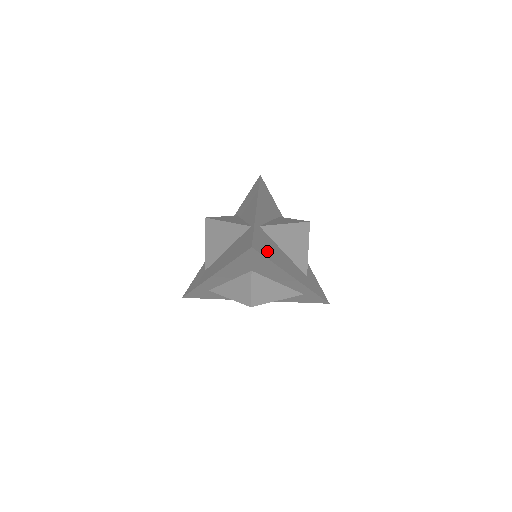
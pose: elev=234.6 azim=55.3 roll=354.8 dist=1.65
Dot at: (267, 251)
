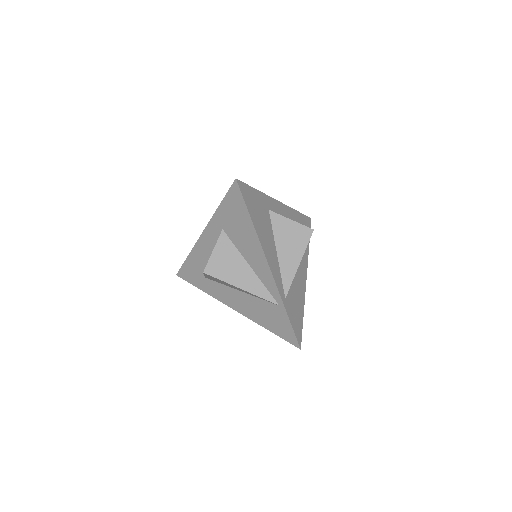
Dot at: (298, 315)
